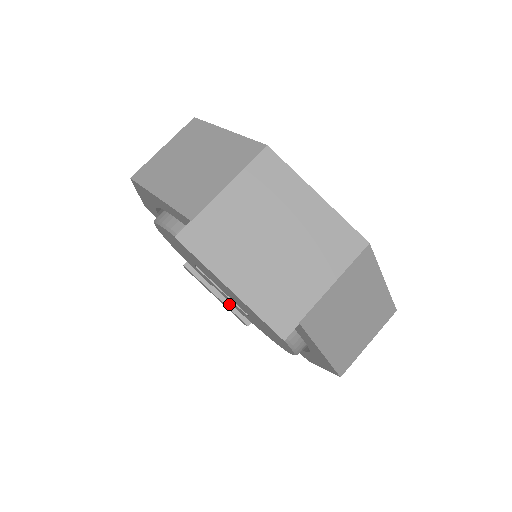
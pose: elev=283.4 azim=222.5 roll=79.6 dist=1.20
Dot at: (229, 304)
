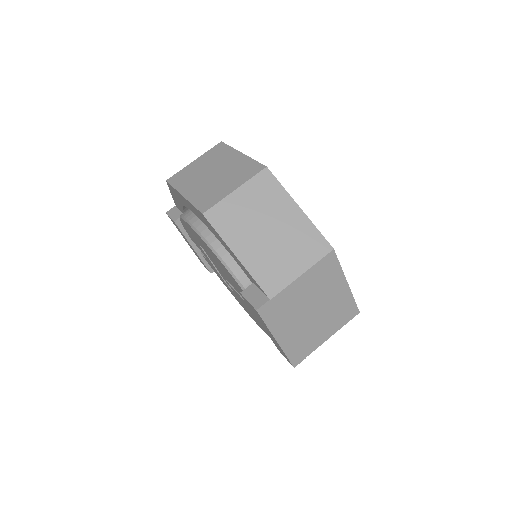
Dot at: (202, 256)
